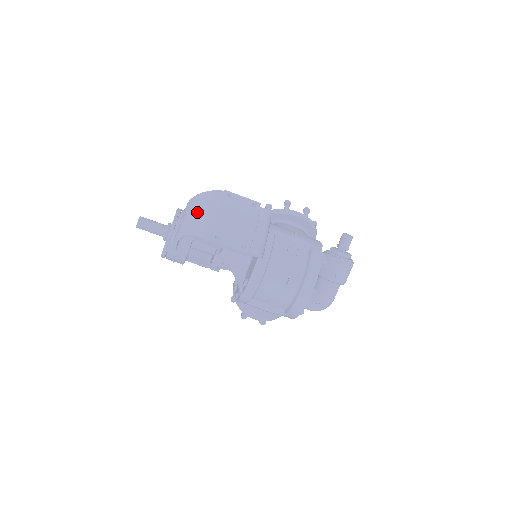
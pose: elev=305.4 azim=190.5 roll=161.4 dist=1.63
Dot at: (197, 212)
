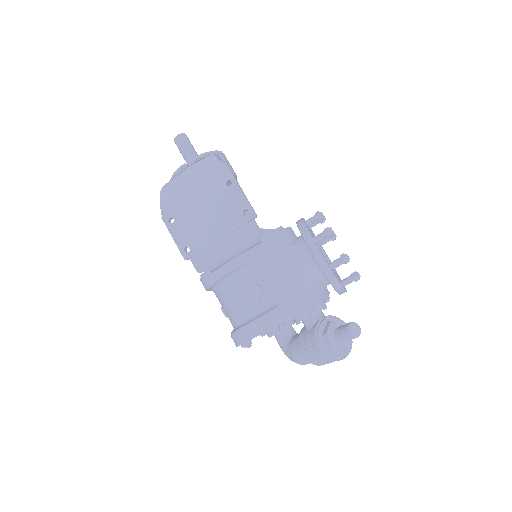
Dot at: (186, 177)
